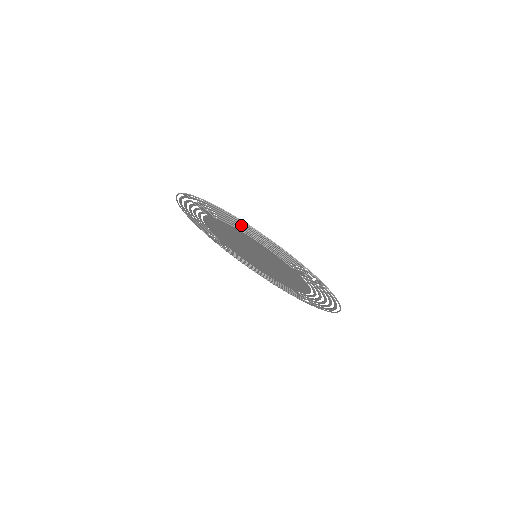
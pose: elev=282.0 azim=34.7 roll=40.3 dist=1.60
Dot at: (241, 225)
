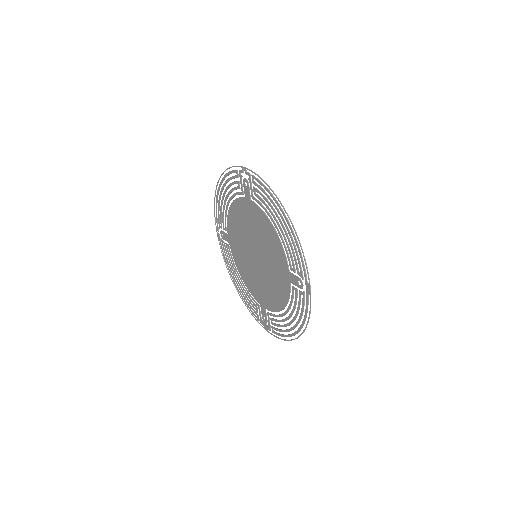
Dot at: (222, 198)
